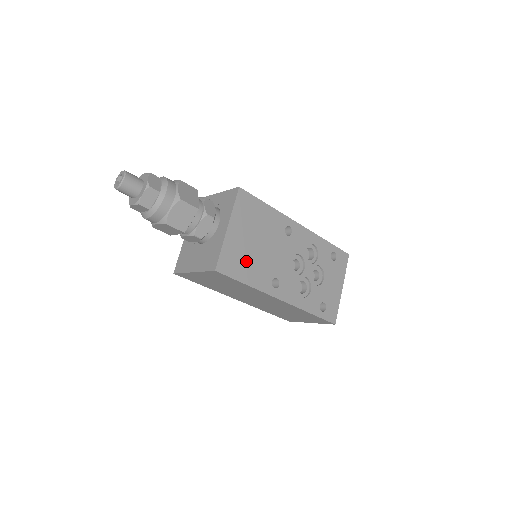
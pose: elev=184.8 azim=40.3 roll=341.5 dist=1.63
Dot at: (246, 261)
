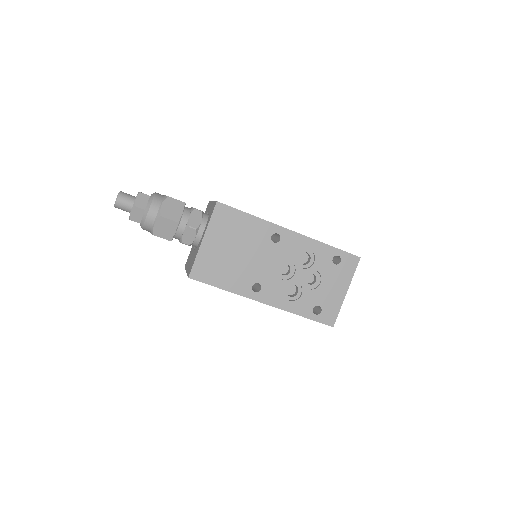
Dot at: (223, 268)
